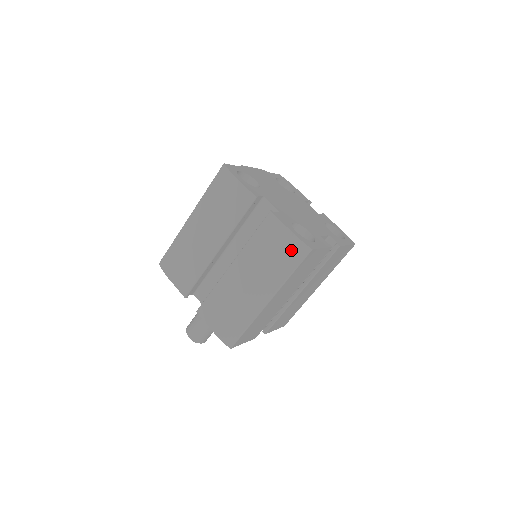
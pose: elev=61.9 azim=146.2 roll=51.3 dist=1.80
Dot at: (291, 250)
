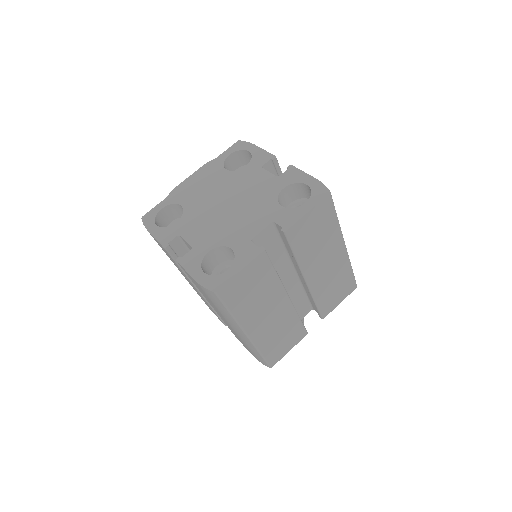
Dot at: (209, 295)
